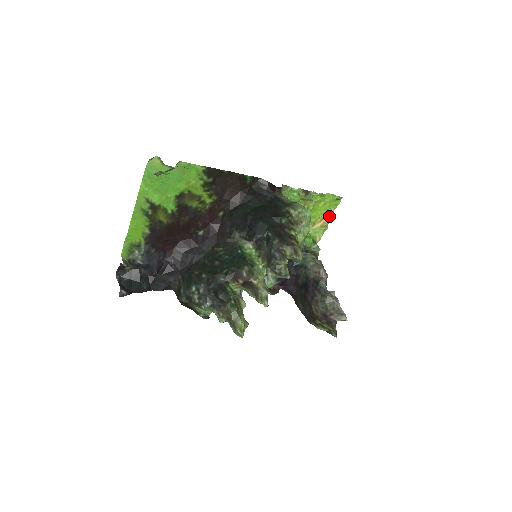
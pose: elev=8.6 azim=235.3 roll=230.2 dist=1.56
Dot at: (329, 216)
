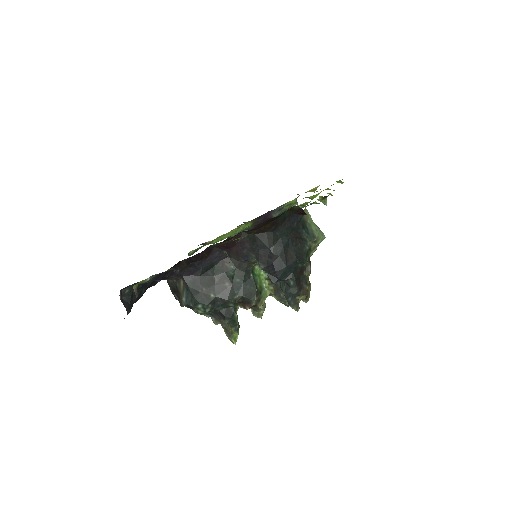
Dot at: occluded
